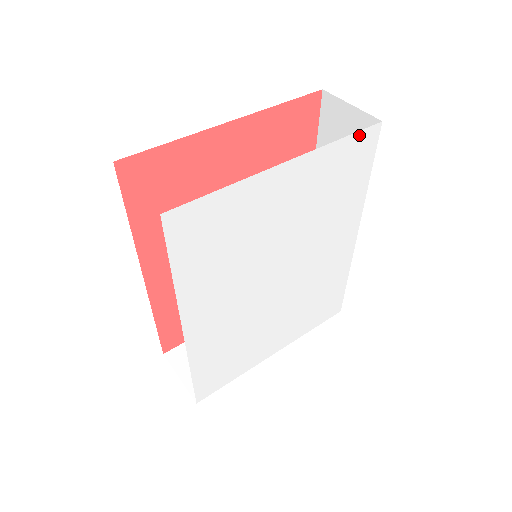
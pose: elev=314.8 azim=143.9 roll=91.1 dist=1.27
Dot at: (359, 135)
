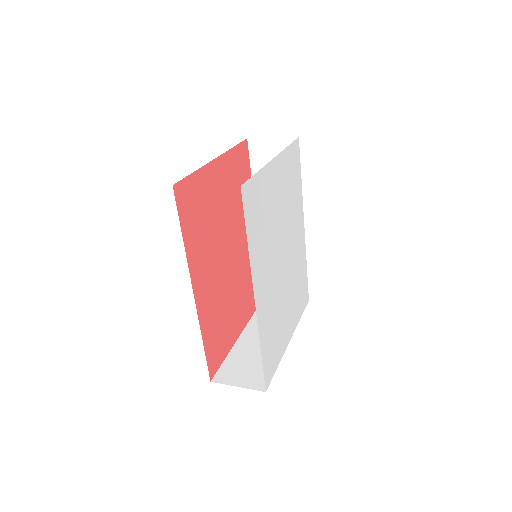
Dot at: (293, 145)
